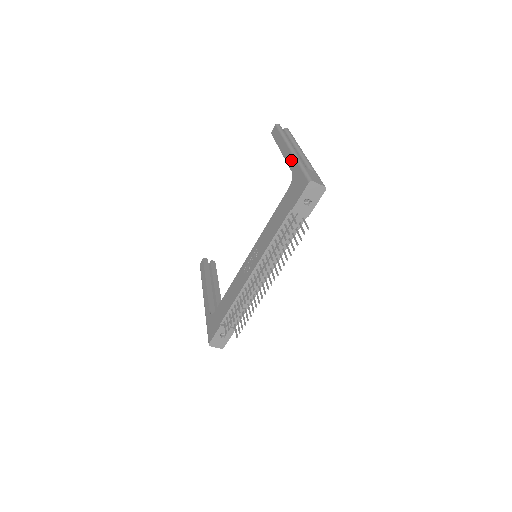
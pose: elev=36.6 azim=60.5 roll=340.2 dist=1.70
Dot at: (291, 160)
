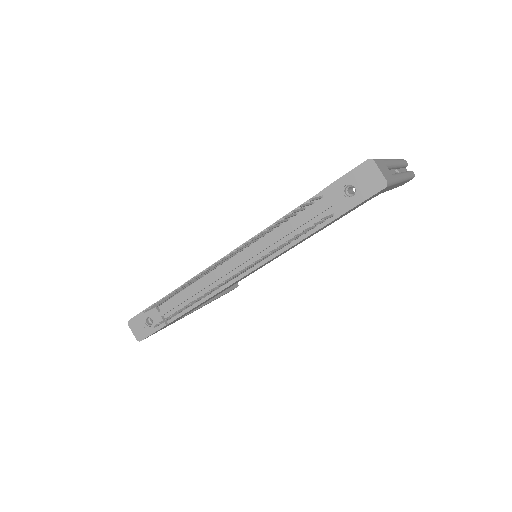
Dot at: occluded
